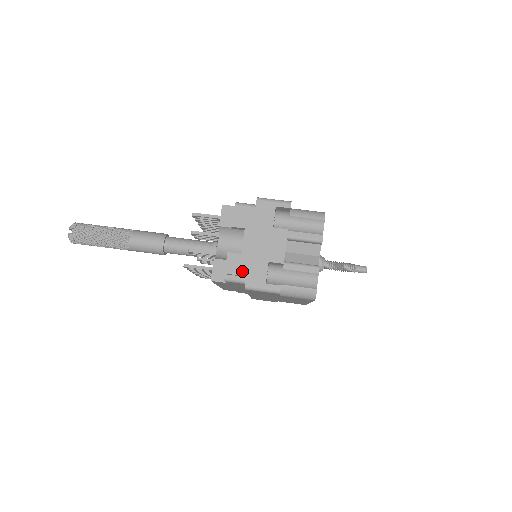
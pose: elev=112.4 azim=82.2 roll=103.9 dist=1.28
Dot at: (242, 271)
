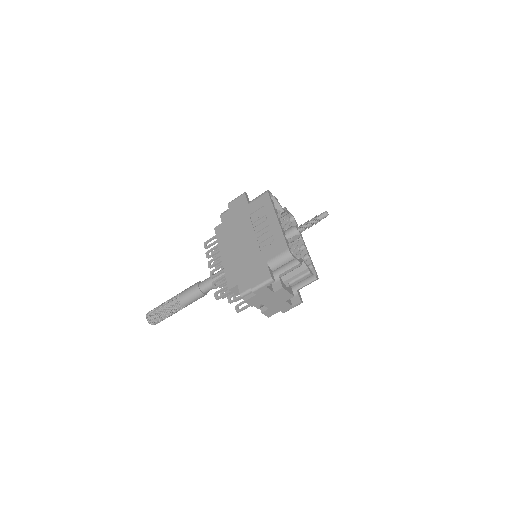
Dot at: (276, 312)
